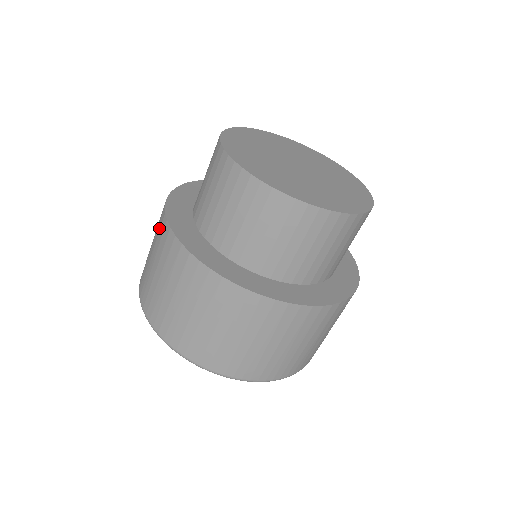
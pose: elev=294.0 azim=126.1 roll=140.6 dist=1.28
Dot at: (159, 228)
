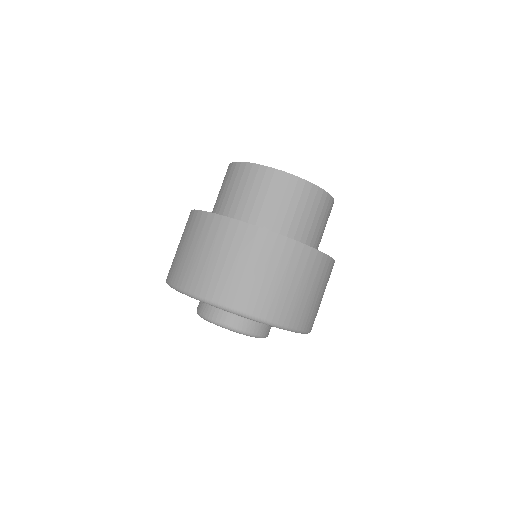
Dot at: (189, 223)
